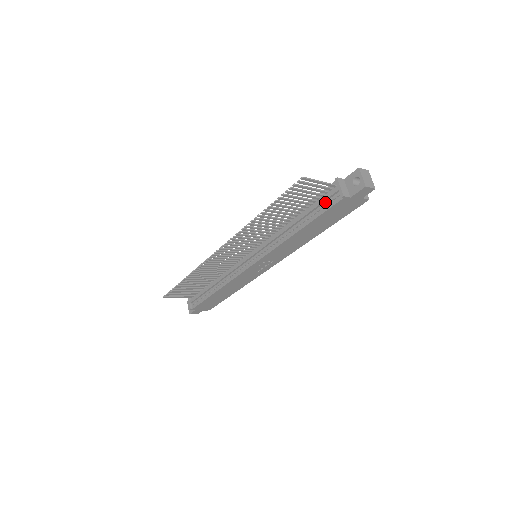
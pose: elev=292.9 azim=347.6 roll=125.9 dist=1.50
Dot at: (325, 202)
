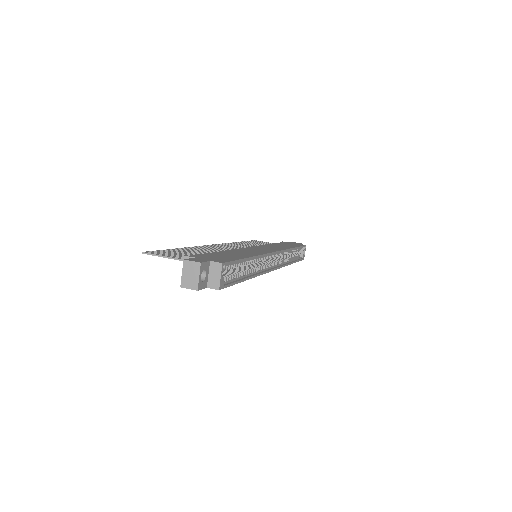
Dot at: occluded
